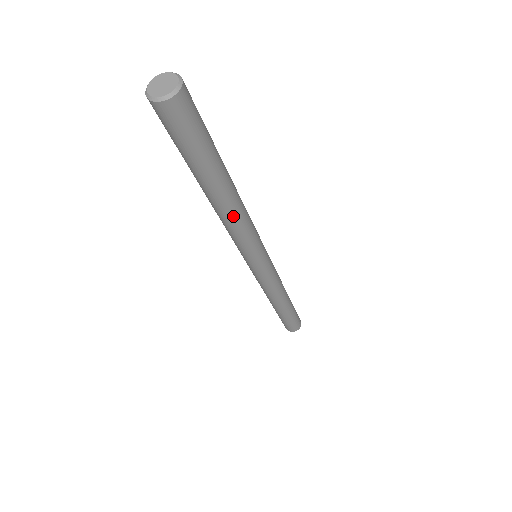
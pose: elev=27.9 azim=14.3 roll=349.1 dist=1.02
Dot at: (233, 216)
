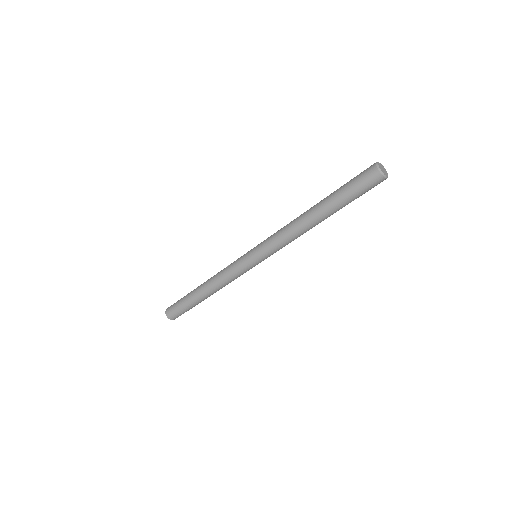
Dot at: (308, 230)
